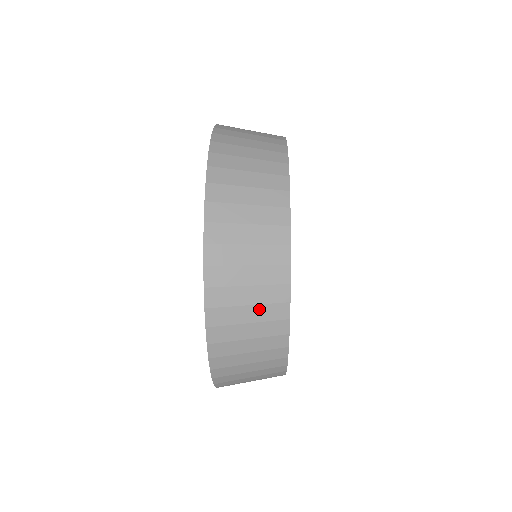
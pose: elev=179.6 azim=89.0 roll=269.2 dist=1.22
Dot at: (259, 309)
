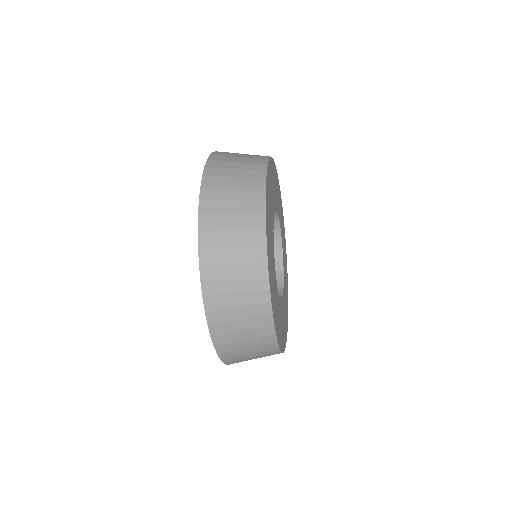
Dot at: (256, 348)
